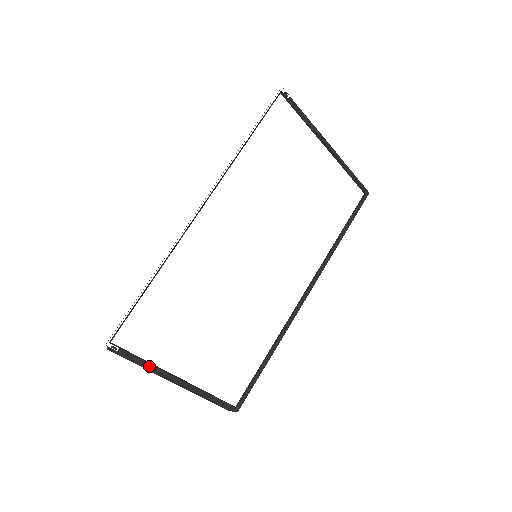
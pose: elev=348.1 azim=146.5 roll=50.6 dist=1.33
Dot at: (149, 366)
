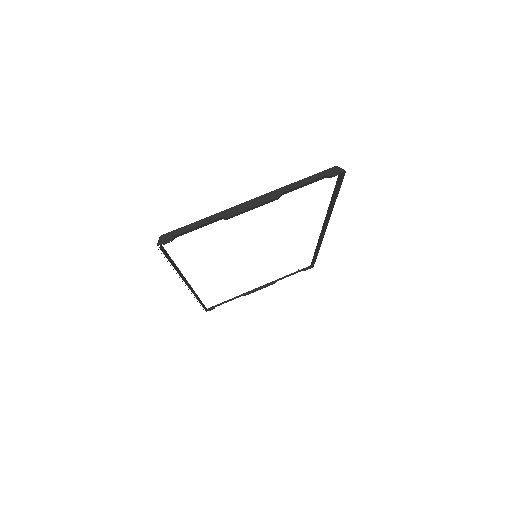
Dot at: occluded
